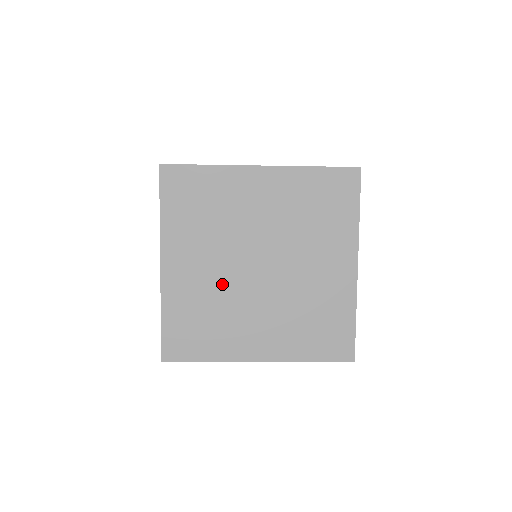
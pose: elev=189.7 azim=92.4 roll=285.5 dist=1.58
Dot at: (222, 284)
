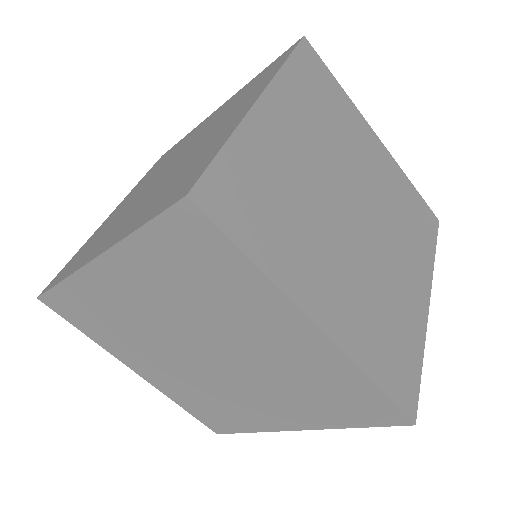
Dot at: (132, 202)
